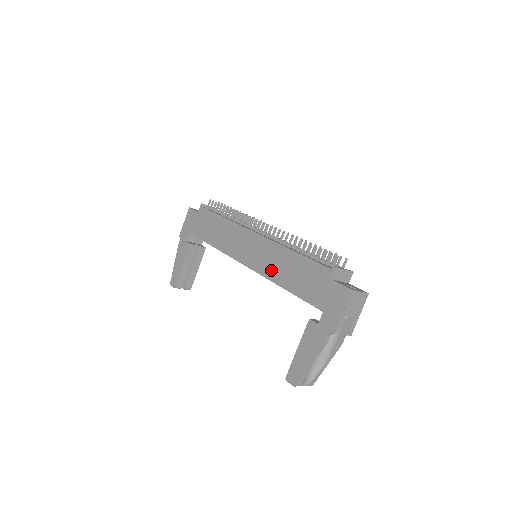
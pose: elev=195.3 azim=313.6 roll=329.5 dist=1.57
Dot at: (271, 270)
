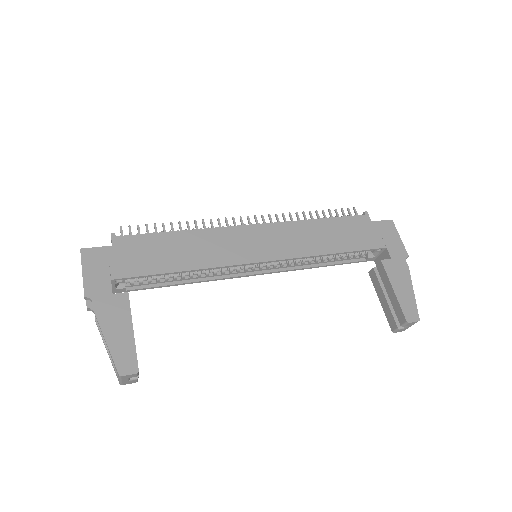
Dot at: (306, 246)
